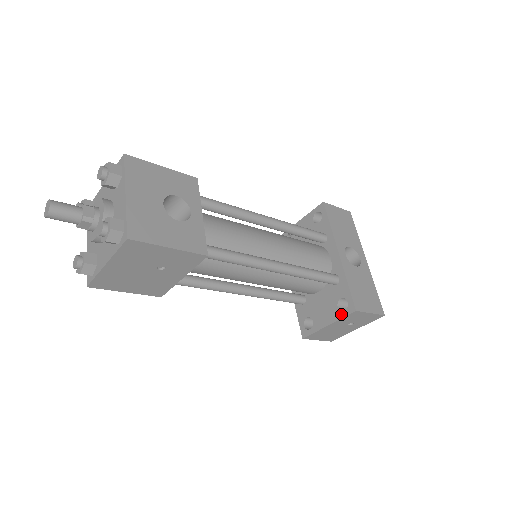
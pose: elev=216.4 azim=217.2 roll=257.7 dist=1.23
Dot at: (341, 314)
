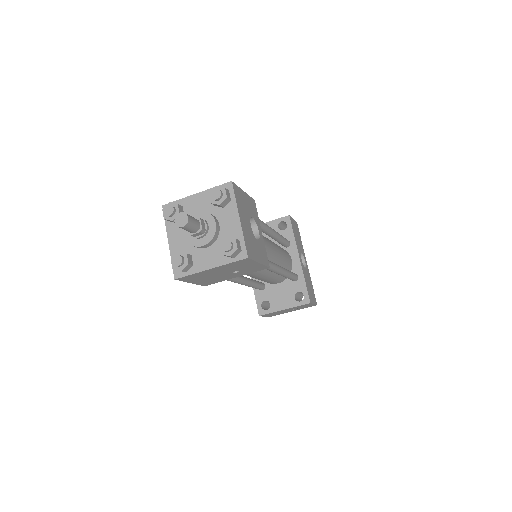
Dot at: (297, 303)
